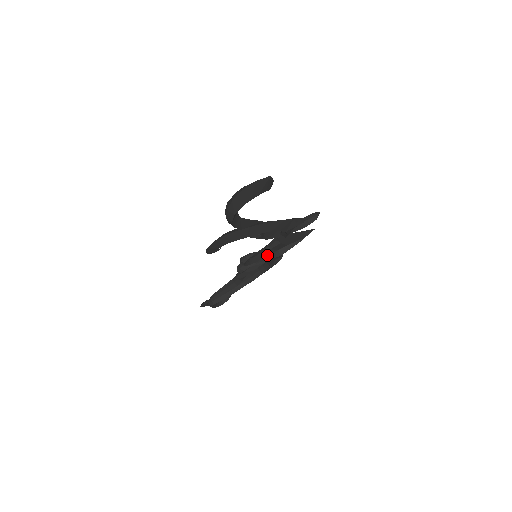
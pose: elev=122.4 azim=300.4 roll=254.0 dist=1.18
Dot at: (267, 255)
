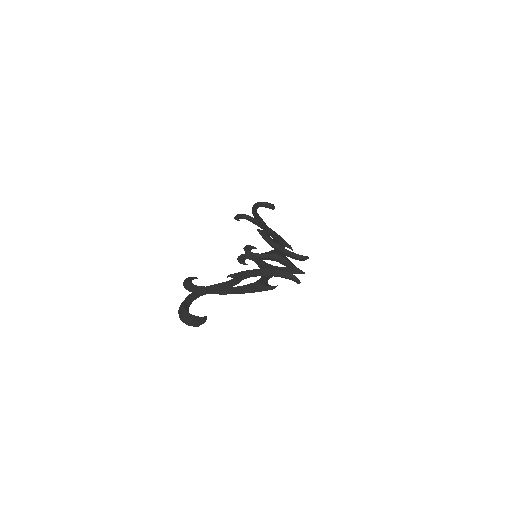
Dot at: occluded
